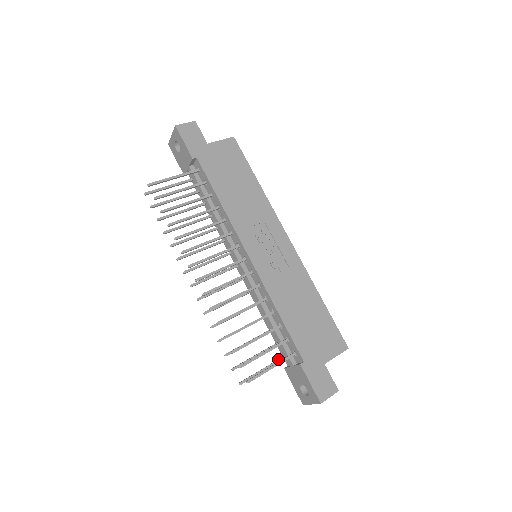
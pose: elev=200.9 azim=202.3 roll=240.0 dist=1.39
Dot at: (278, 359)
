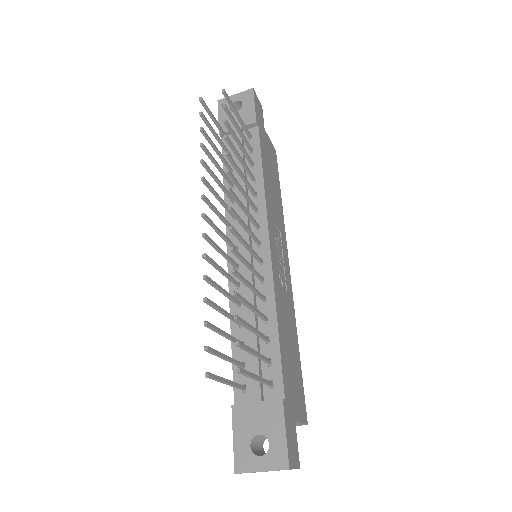
Dot at: occluded
